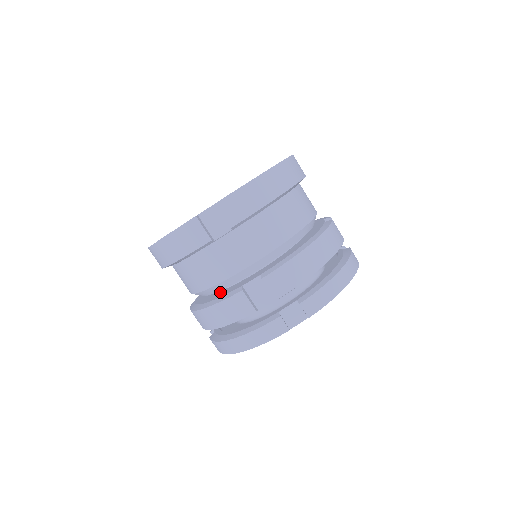
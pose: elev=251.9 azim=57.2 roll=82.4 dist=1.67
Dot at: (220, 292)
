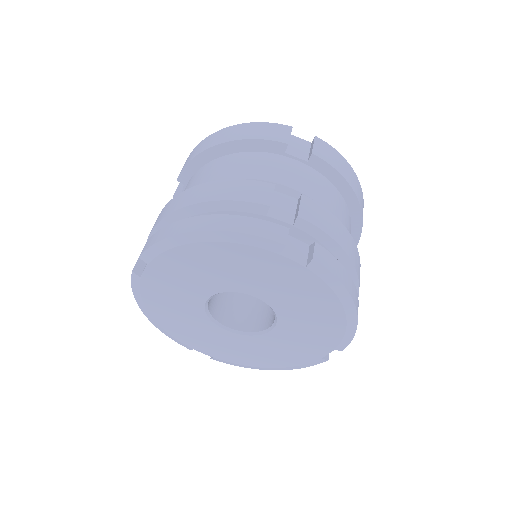
Dot at: occluded
